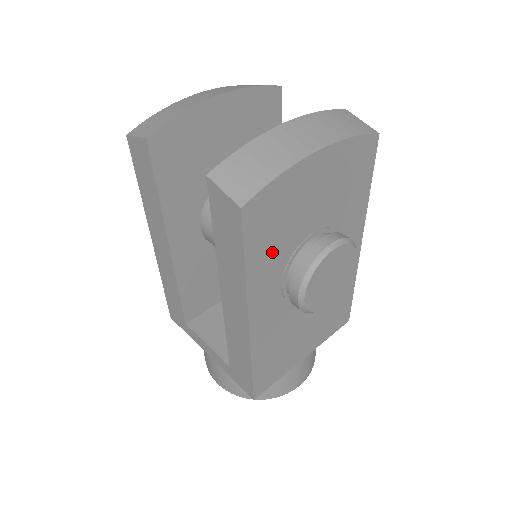
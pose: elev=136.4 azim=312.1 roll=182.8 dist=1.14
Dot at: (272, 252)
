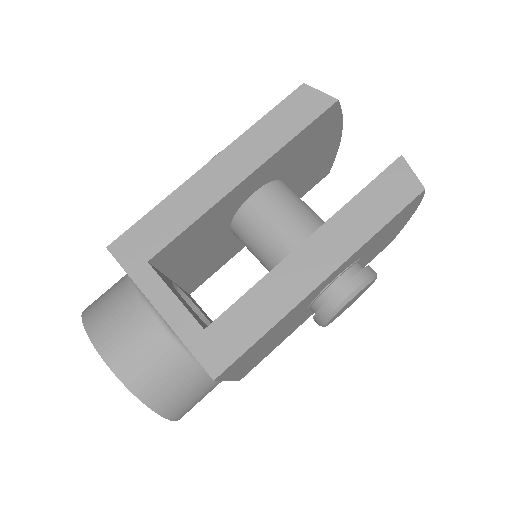
Dot at: (373, 241)
